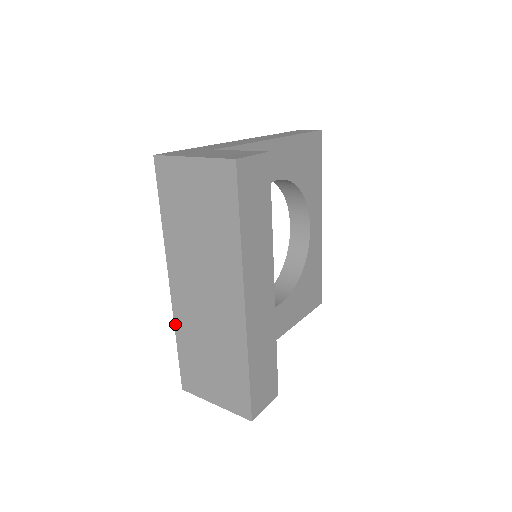
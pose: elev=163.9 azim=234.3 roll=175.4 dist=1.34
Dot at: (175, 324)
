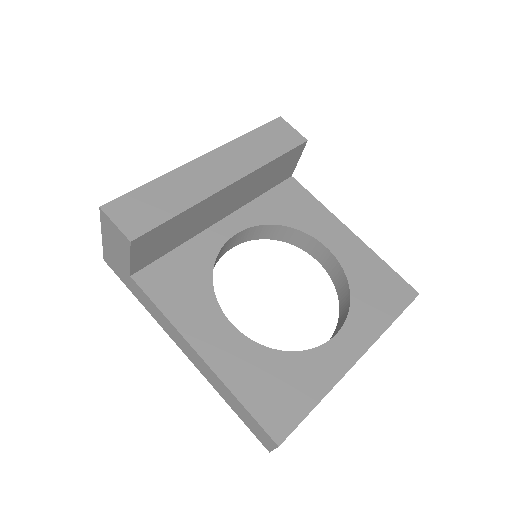
Dot at: occluded
